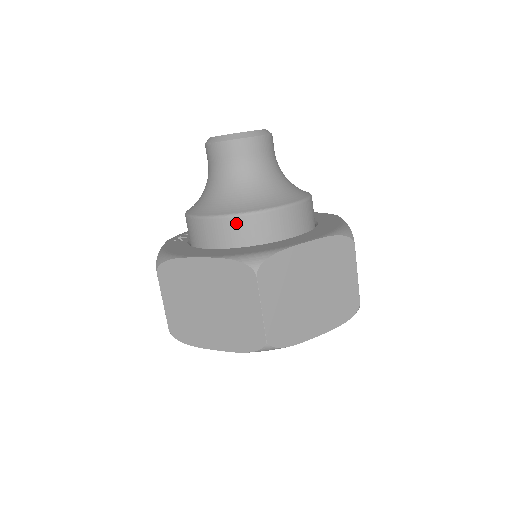
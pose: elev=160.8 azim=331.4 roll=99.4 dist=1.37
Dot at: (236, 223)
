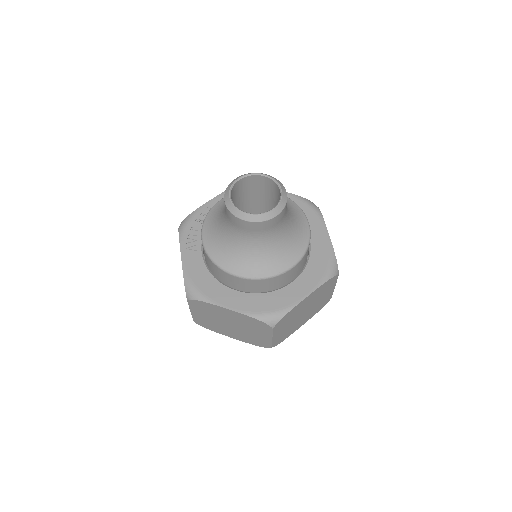
Dot at: (256, 282)
